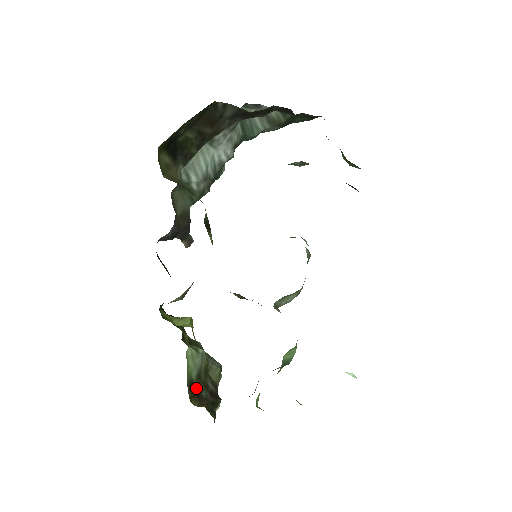
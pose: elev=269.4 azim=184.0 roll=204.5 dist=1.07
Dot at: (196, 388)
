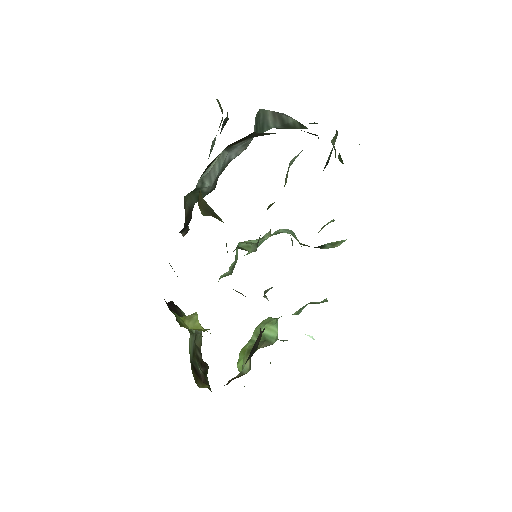
Dot at: (195, 367)
